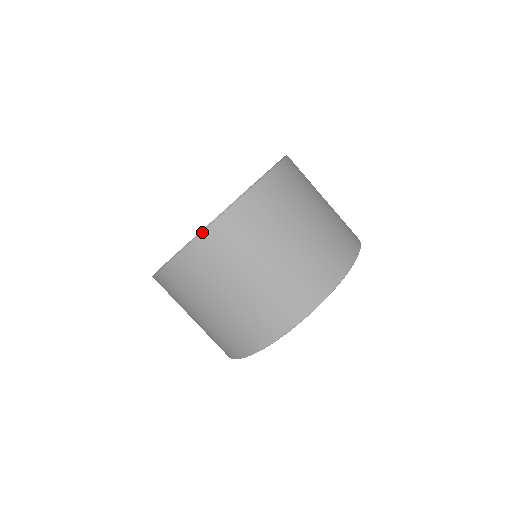
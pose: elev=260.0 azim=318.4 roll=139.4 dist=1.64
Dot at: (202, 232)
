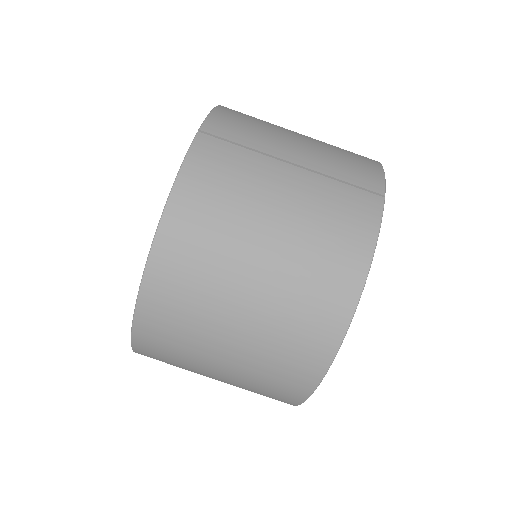
Dot at: (143, 272)
